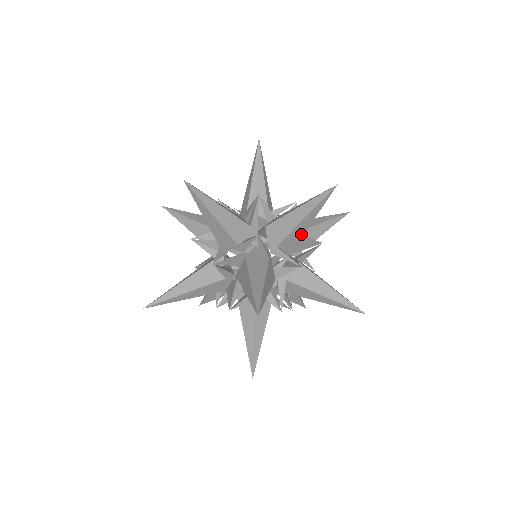
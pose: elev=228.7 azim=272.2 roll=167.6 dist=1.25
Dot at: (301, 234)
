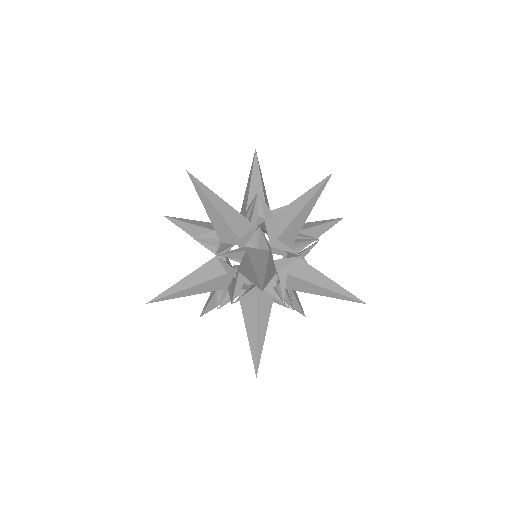
Dot at: (300, 227)
